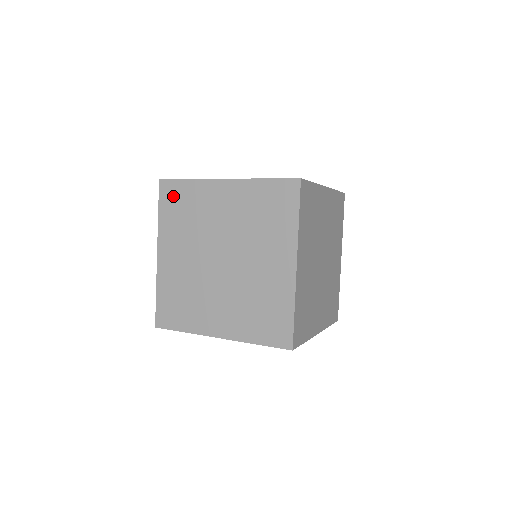
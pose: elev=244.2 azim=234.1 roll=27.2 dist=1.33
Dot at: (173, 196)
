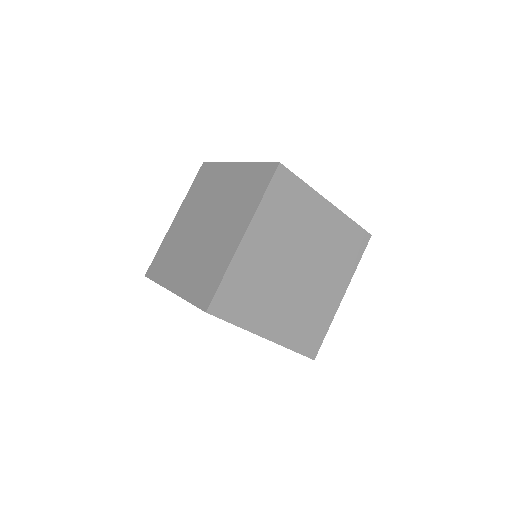
Dot at: (204, 174)
